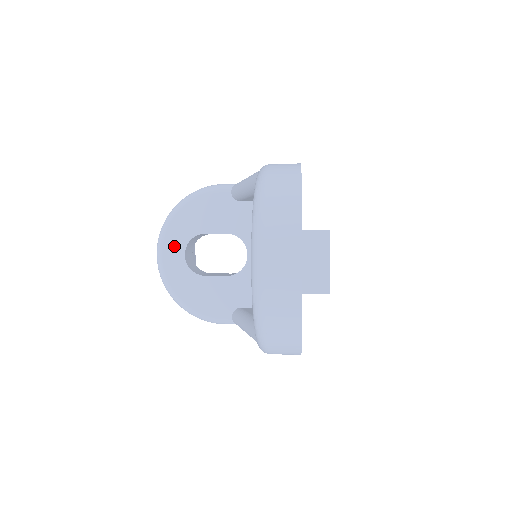
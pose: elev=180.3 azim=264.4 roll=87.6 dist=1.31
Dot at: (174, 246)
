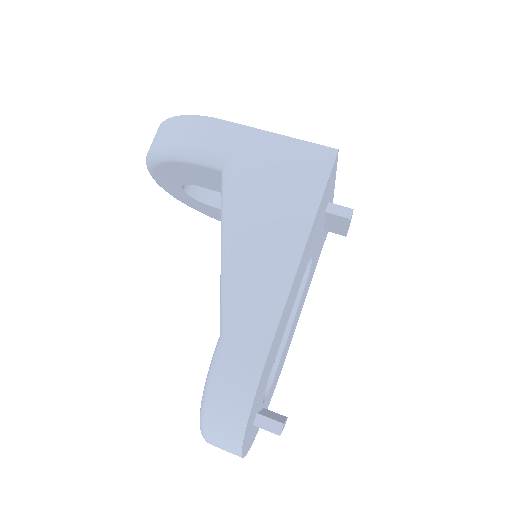
Dot at: (168, 182)
